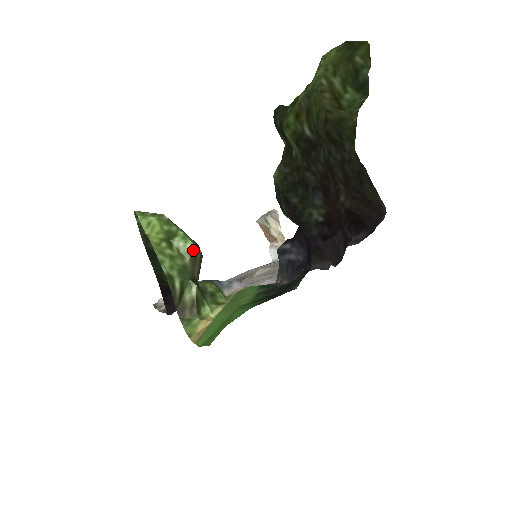
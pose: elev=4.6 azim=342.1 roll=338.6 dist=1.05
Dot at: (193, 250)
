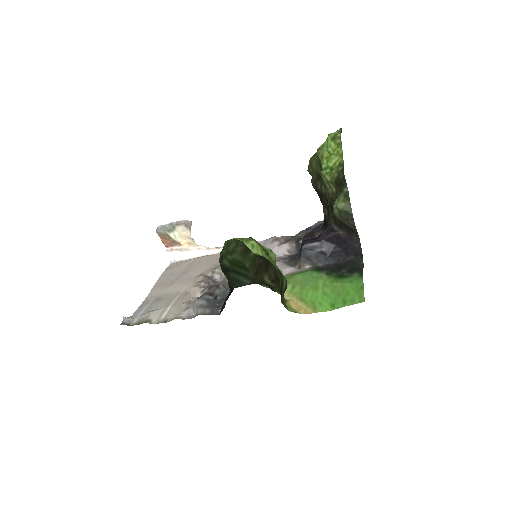
Dot at: (275, 258)
